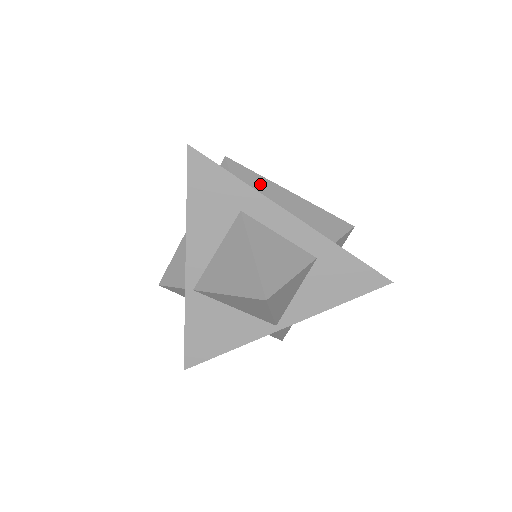
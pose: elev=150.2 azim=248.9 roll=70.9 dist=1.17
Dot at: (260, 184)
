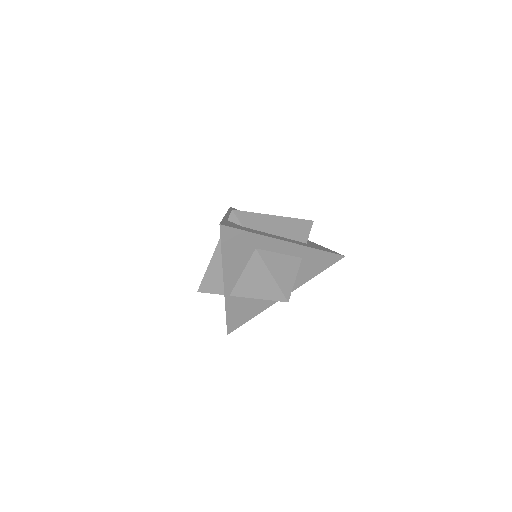
Dot at: (257, 220)
